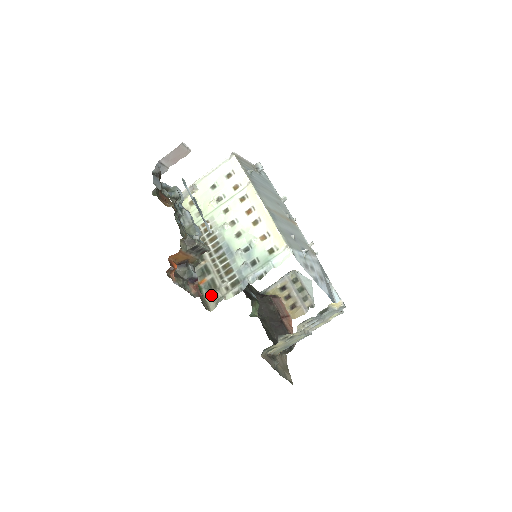
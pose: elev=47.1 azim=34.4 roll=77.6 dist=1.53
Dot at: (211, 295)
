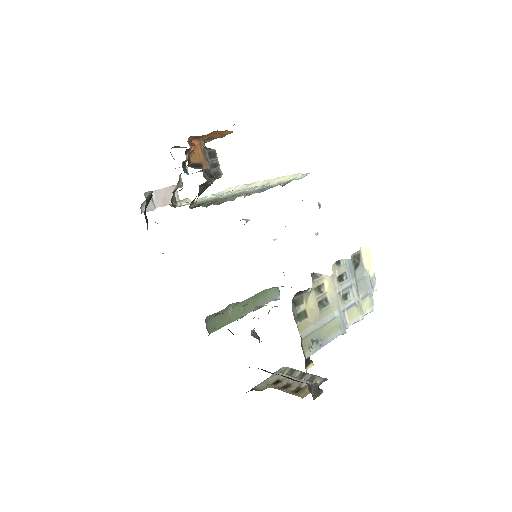
Dot at: (227, 199)
